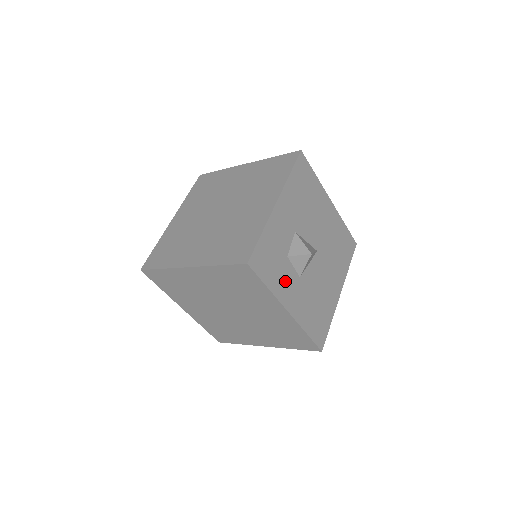
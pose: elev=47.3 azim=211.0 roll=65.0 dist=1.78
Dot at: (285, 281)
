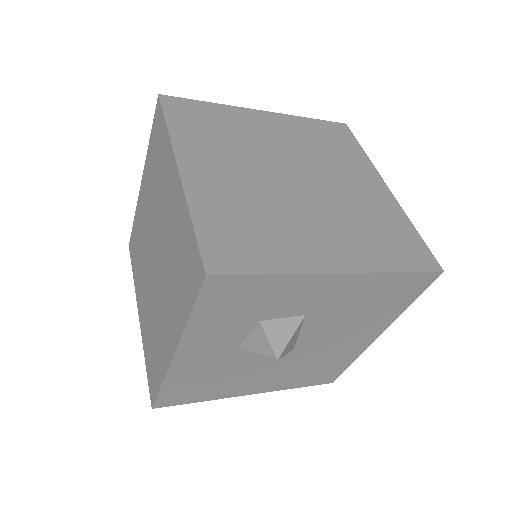
Dot at: (218, 333)
